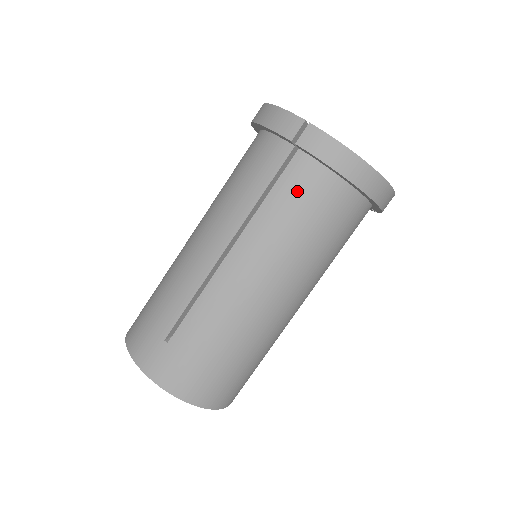
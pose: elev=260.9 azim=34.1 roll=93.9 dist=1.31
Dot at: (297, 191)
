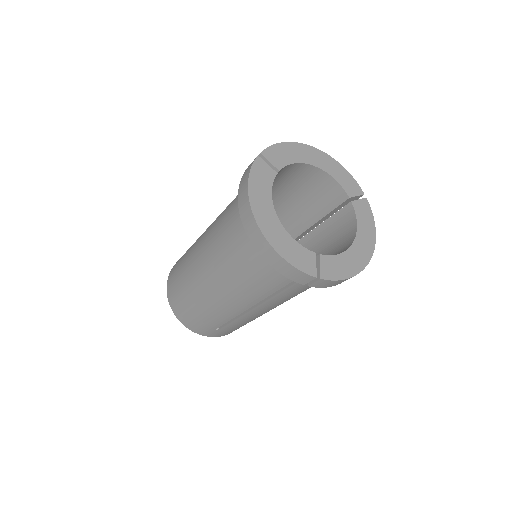
Dot at: (306, 287)
